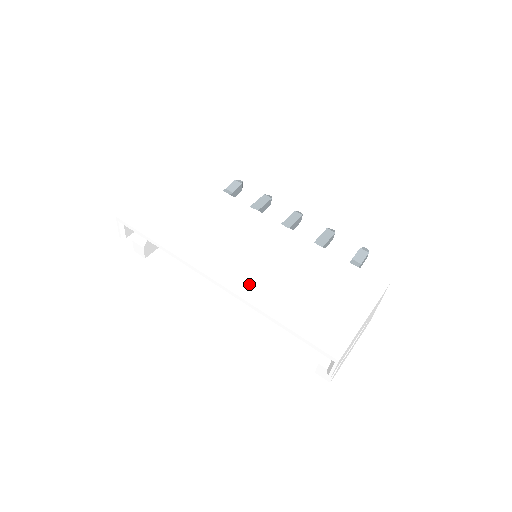
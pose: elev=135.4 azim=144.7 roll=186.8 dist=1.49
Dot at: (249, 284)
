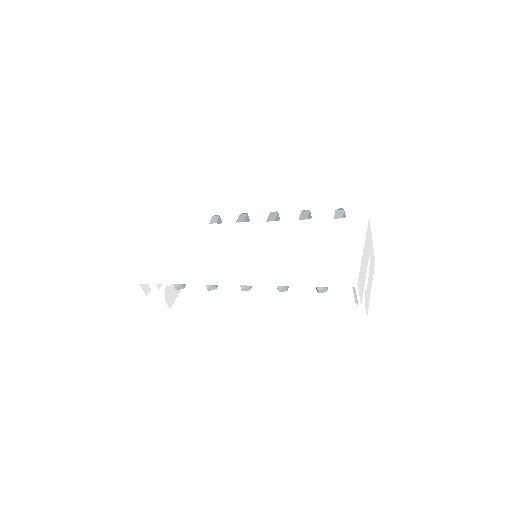
Dot at: (259, 271)
